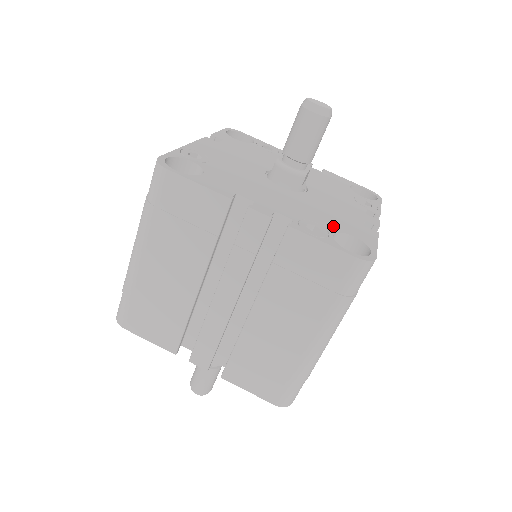
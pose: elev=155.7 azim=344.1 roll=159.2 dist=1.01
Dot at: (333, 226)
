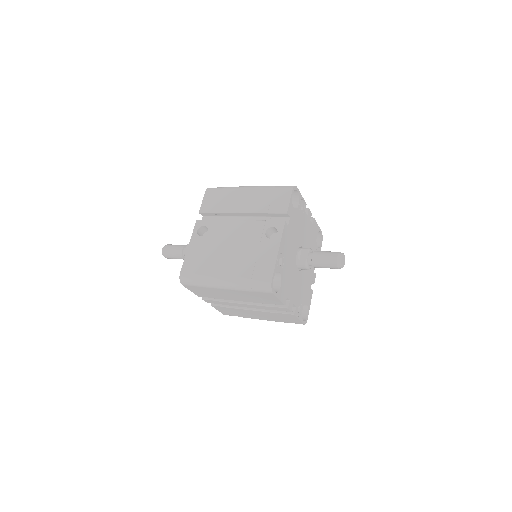
Dot at: (304, 300)
